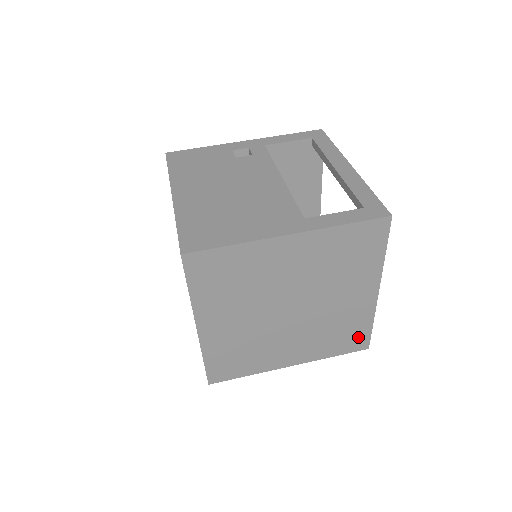
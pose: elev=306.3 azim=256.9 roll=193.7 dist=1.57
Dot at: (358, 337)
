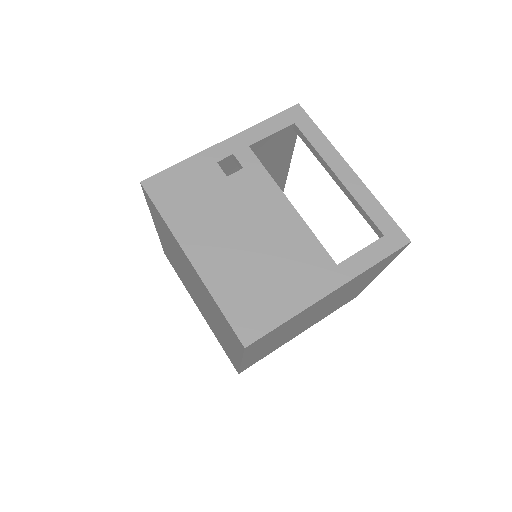
Dot at: occluded
